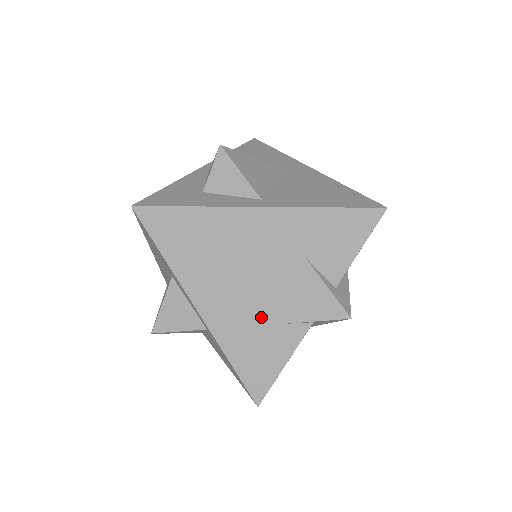
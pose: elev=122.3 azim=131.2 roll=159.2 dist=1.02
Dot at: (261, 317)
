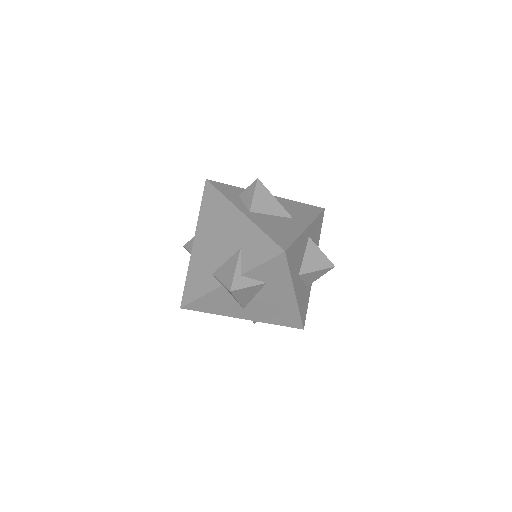
Dot at: (209, 264)
